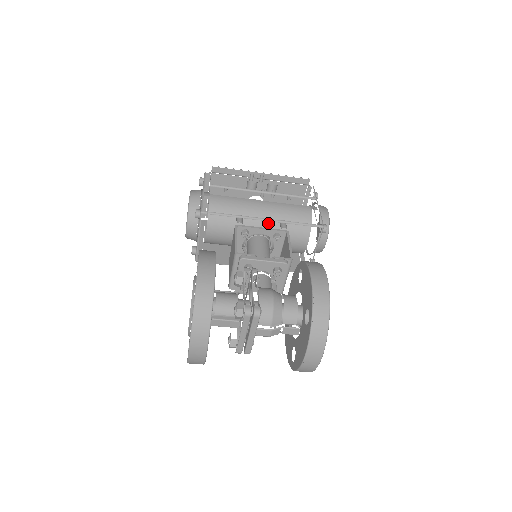
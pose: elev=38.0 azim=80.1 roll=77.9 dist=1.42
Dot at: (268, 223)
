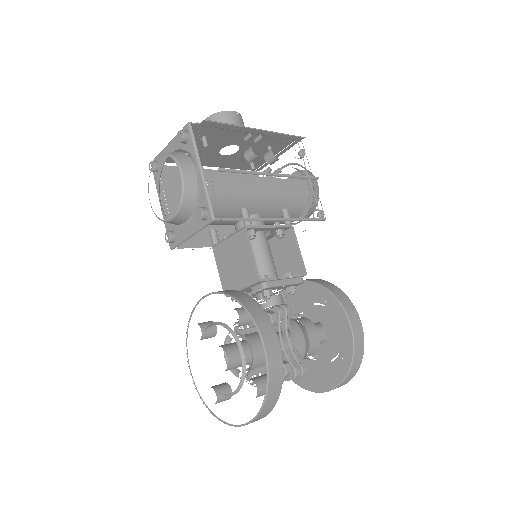
Dot at: (267, 209)
